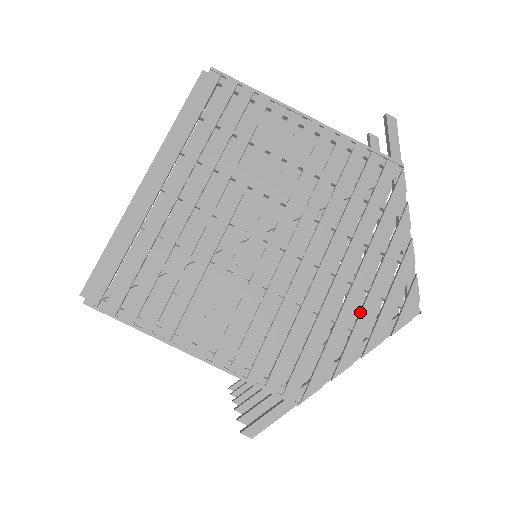
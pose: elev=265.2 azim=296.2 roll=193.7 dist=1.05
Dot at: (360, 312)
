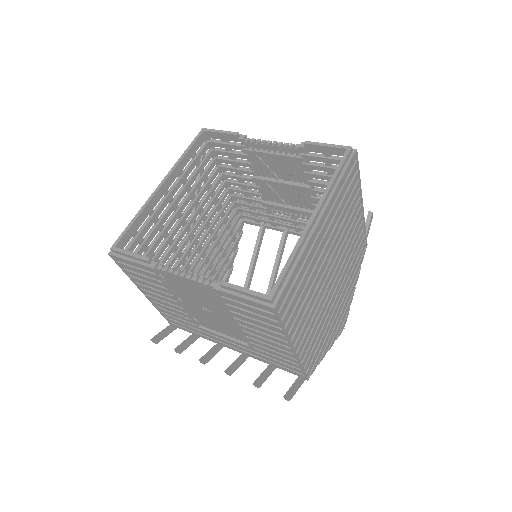
Dot at: (335, 326)
